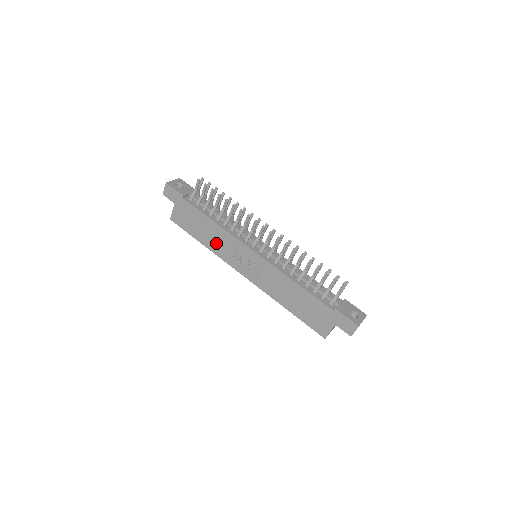
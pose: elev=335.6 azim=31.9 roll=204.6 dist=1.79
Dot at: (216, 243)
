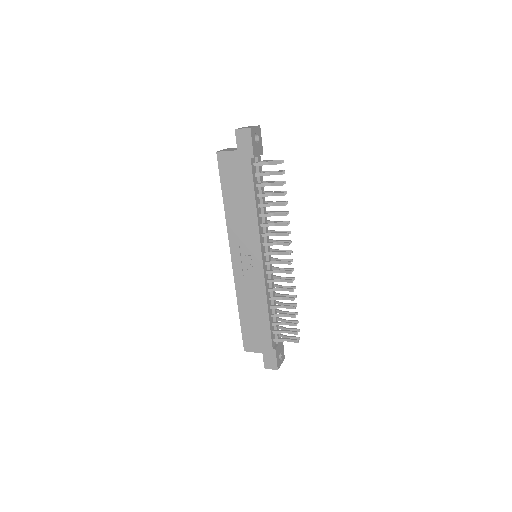
Dot at: (238, 218)
